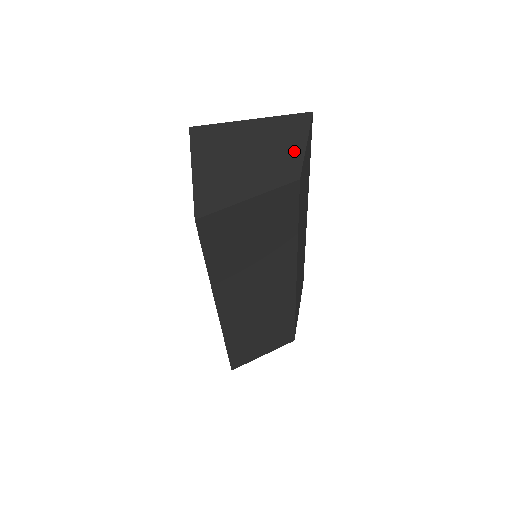
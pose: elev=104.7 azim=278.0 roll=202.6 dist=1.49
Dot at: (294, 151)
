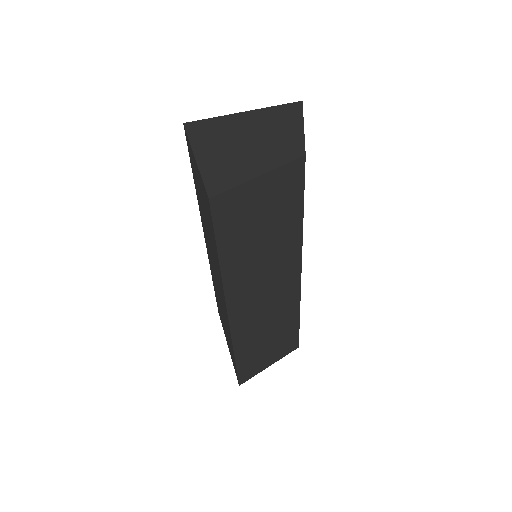
Dot at: (293, 133)
